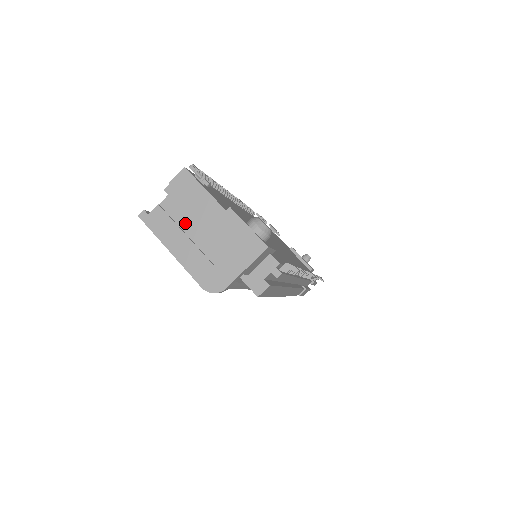
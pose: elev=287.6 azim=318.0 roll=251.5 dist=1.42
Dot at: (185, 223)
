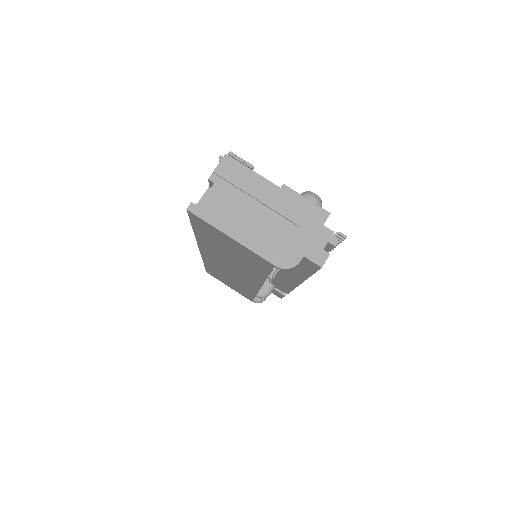
Dot at: (240, 207)
